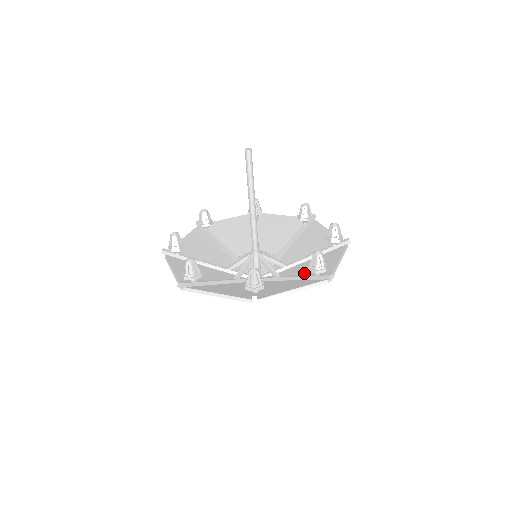
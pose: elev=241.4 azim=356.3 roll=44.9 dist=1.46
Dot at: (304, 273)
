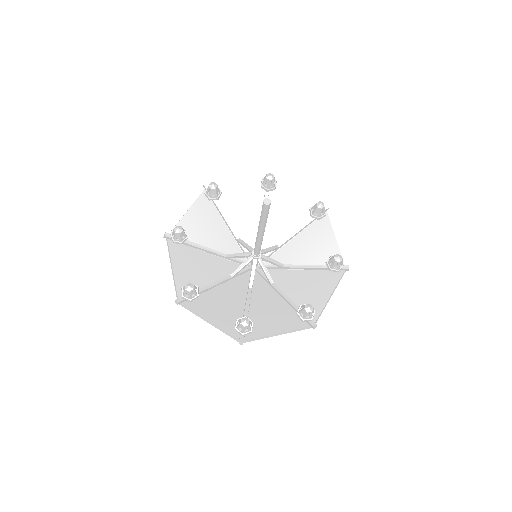
Dot at: (295, 293)
